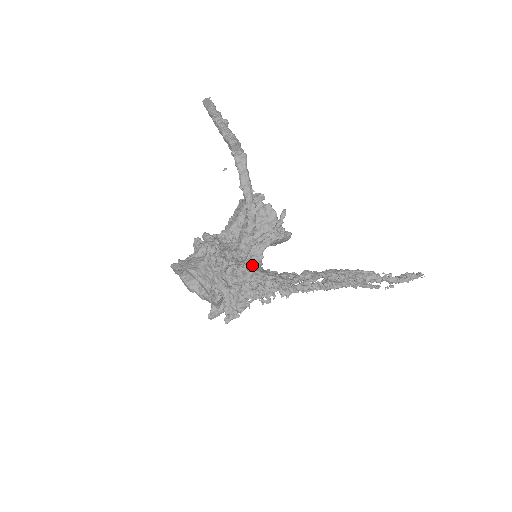
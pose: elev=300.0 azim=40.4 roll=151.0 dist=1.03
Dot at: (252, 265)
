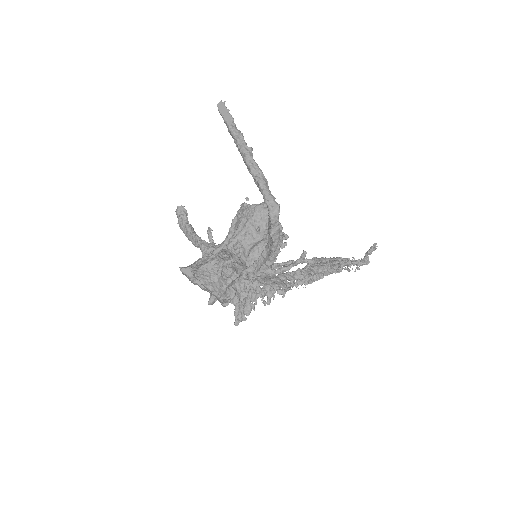
Dot at: occluded
